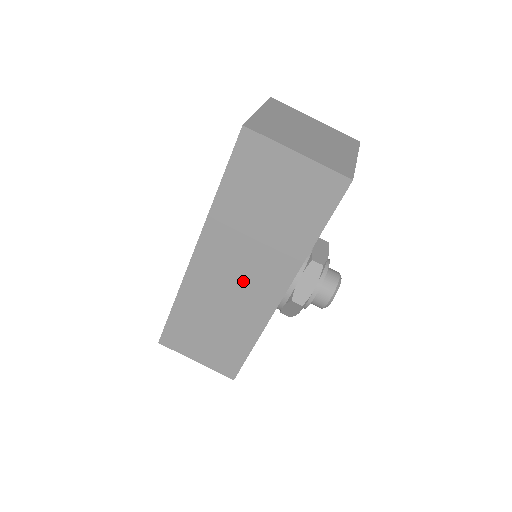
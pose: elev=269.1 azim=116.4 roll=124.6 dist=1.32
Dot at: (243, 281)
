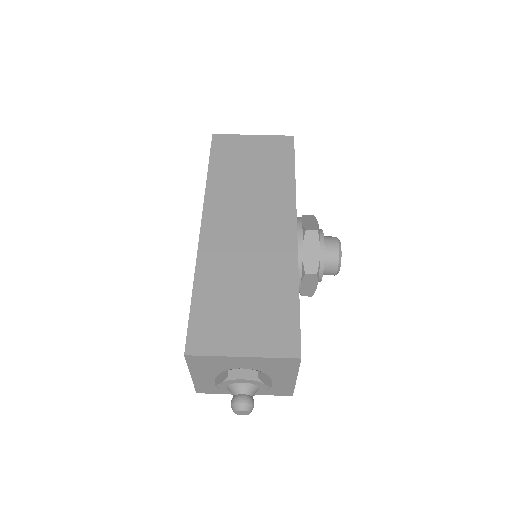
Dot at: (255, 228)
